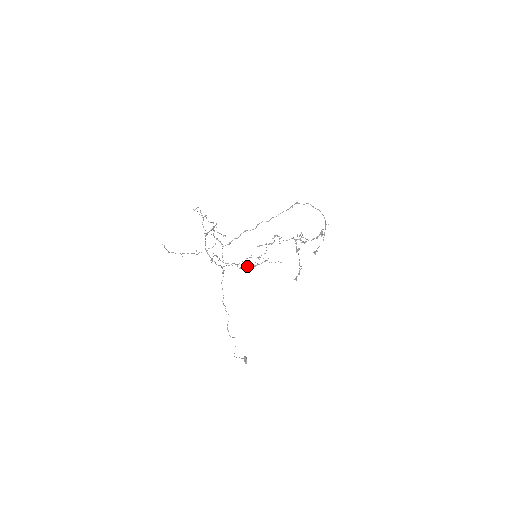
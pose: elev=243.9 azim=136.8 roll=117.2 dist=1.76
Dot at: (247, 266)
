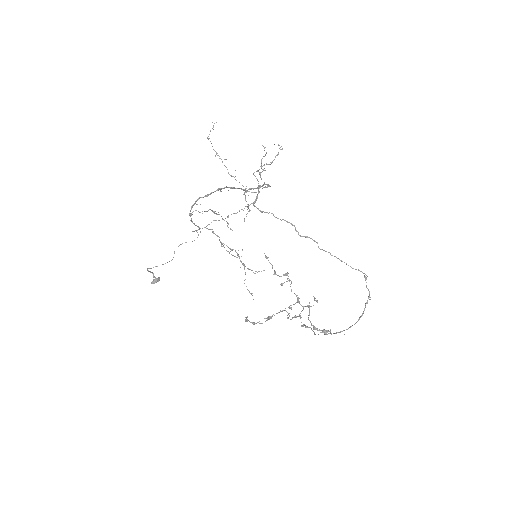
Dot at: occluded
